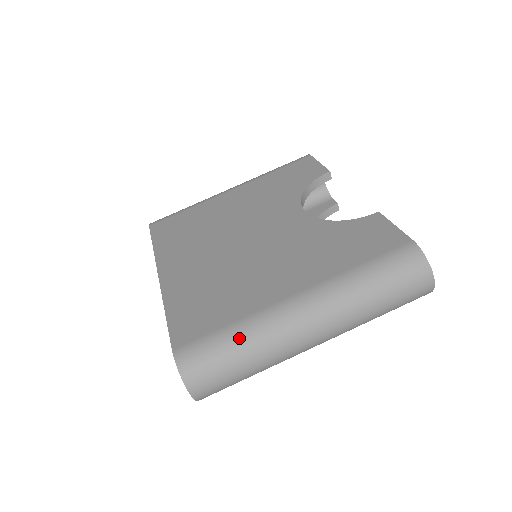
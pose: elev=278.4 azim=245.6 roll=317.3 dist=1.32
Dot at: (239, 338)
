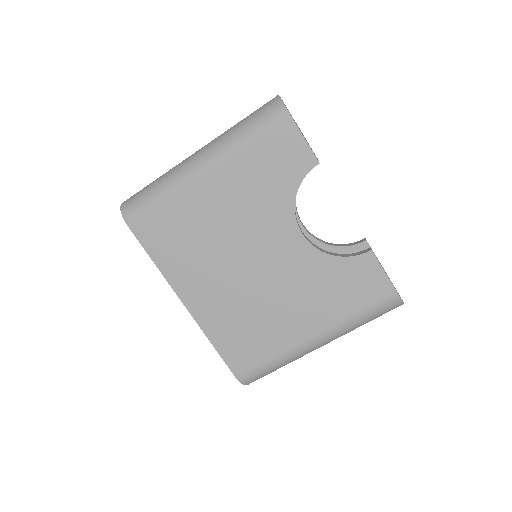
Dot at: (279, 365)
